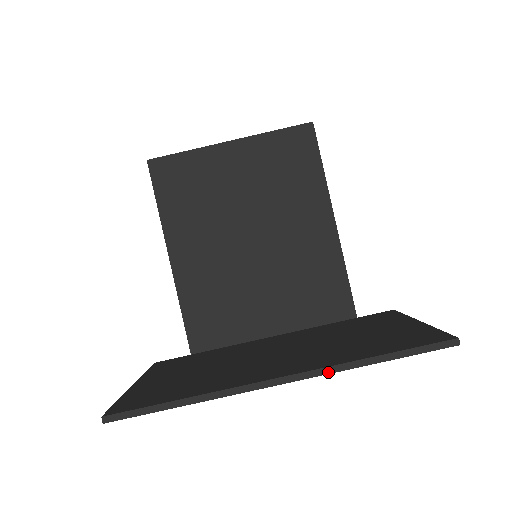
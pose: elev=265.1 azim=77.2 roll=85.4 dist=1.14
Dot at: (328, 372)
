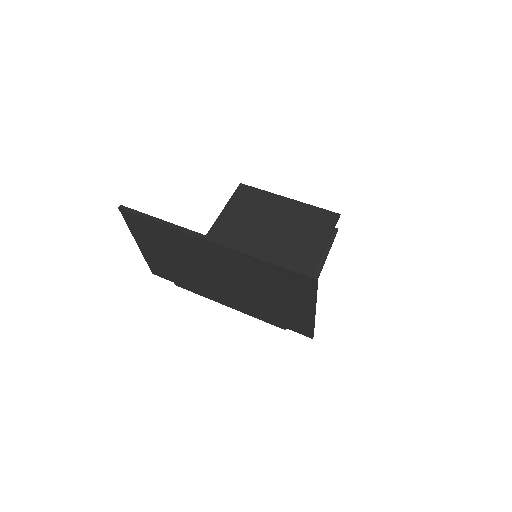
Dot at: (238, 250)
